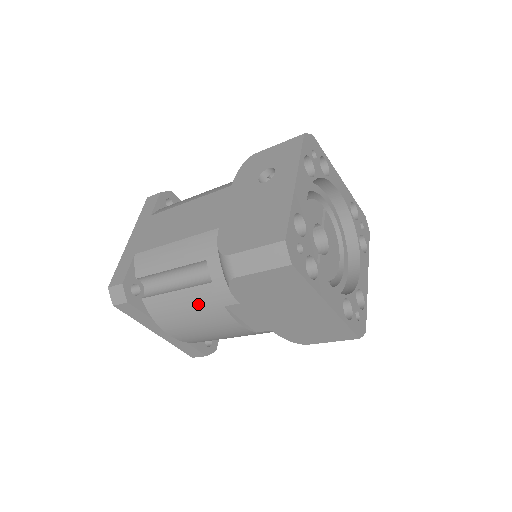
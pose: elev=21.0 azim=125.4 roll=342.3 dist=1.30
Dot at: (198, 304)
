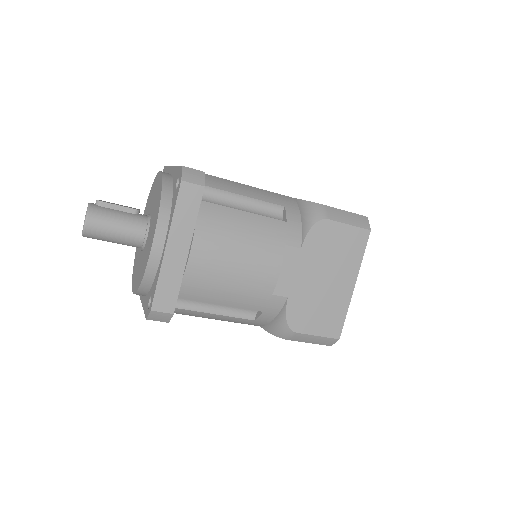
Dot at: (262, 232)
